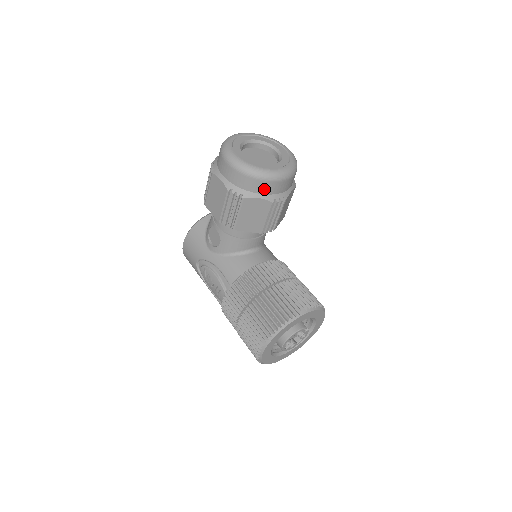
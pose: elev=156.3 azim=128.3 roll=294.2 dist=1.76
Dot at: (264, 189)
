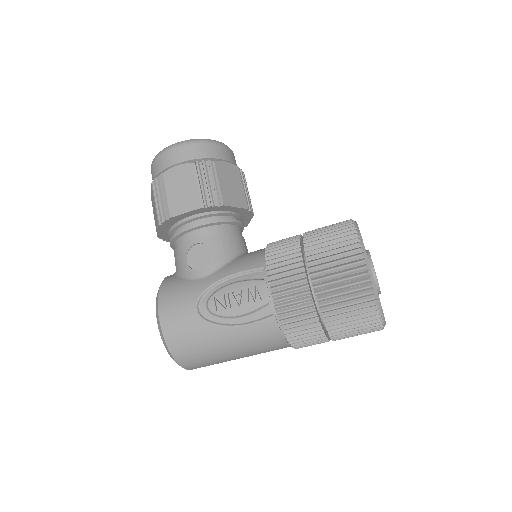
Dot at: (224, 155)
